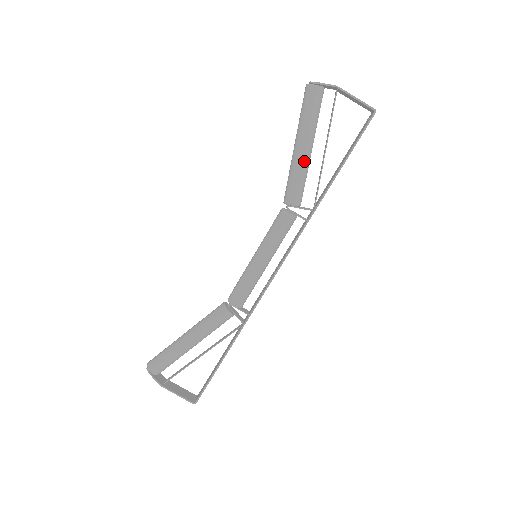
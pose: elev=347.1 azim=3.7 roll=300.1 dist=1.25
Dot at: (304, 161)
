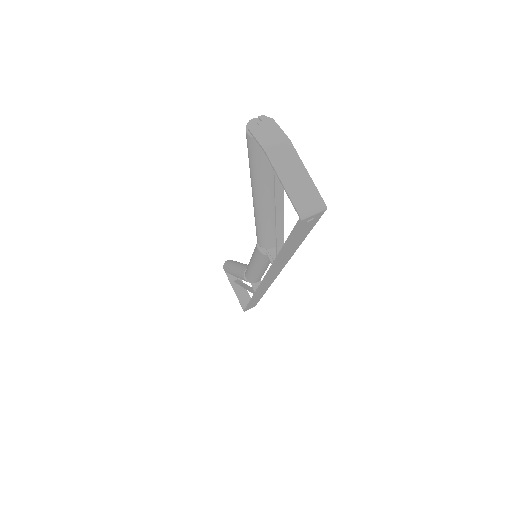
Dot at: (258, 212)
